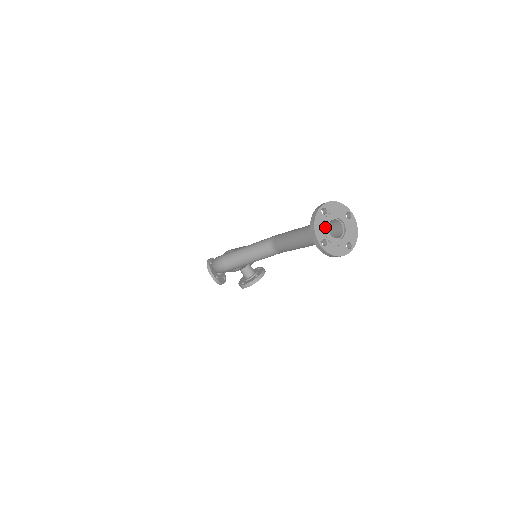
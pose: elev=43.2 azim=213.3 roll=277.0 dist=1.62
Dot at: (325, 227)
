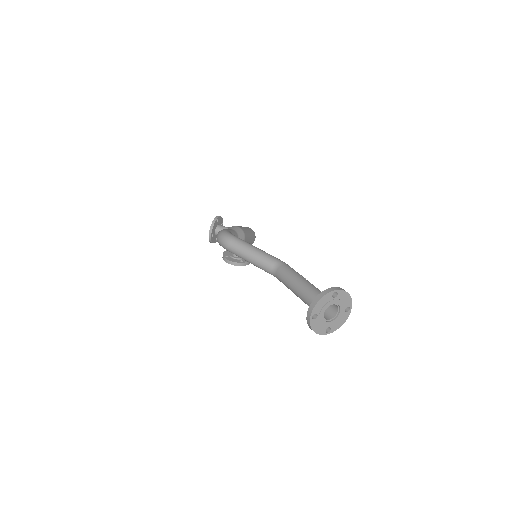
Dot at: (325, 306)
